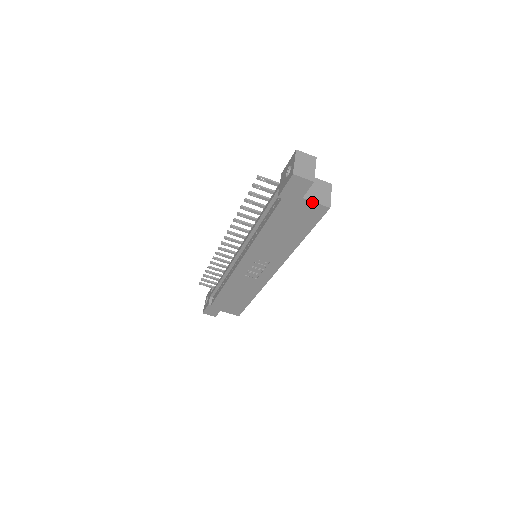
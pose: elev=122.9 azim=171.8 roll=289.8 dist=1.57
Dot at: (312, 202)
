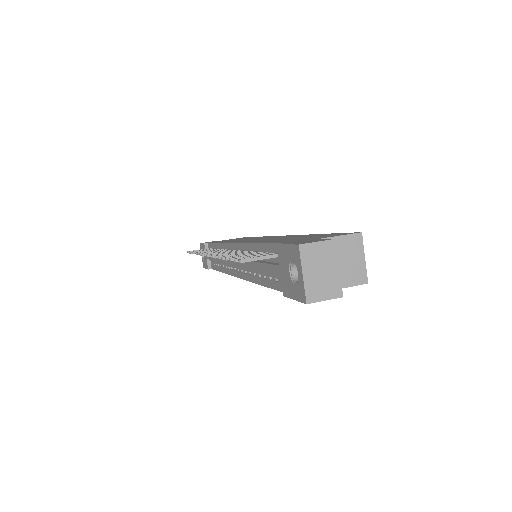
Dot at: occluded
